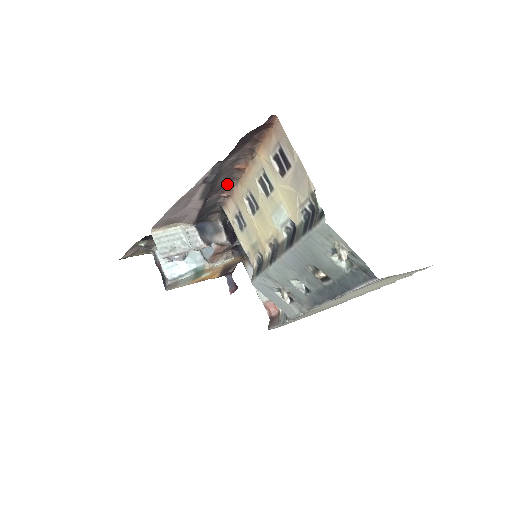
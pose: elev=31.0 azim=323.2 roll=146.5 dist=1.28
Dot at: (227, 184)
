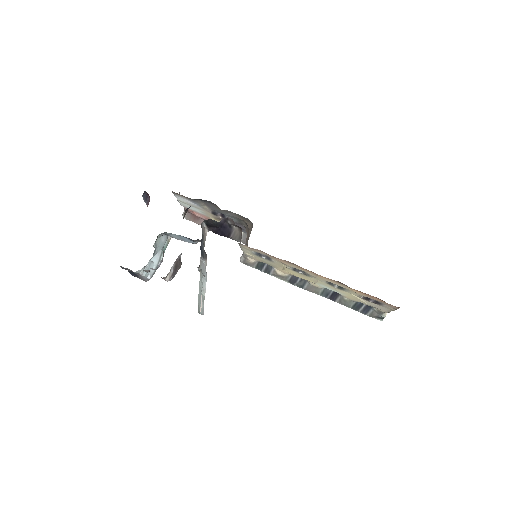
Dot at: occluded
